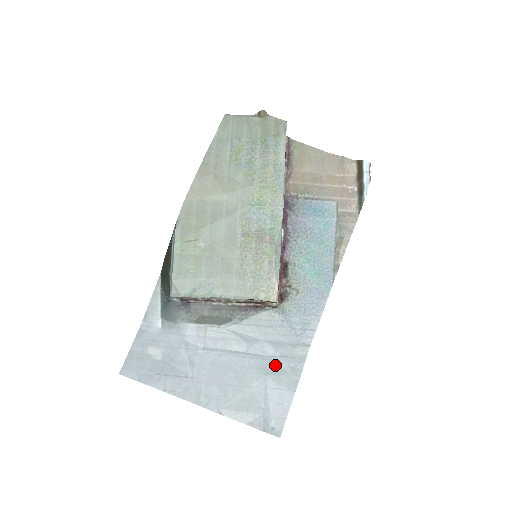
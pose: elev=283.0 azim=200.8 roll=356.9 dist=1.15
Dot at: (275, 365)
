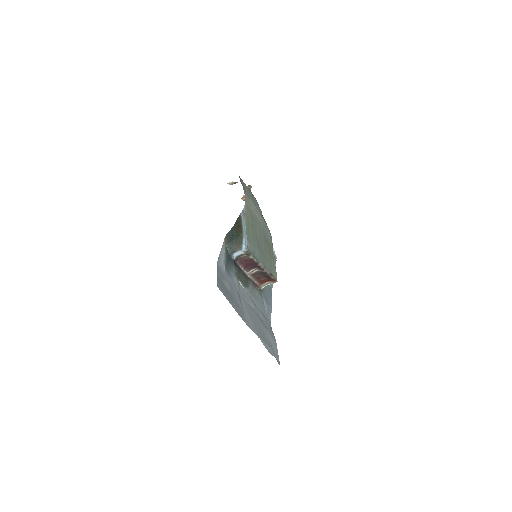
Dot at: (265, 325)
